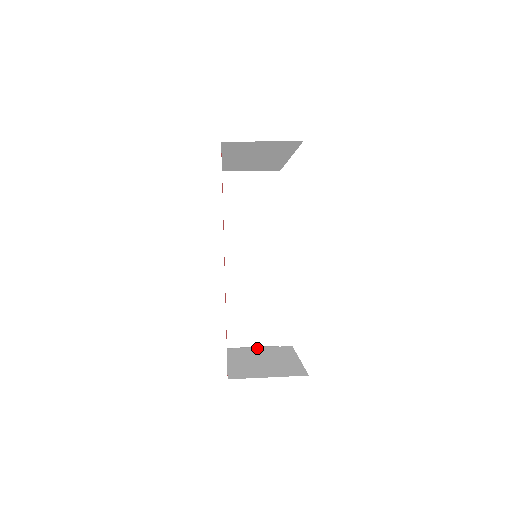
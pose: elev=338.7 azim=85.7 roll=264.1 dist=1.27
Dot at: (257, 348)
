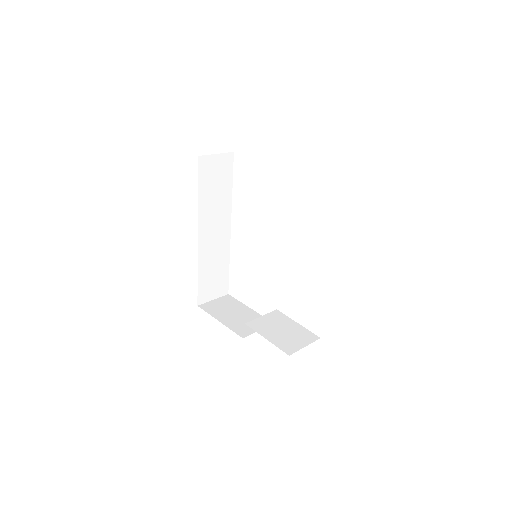
Dot at: (262, 318)
